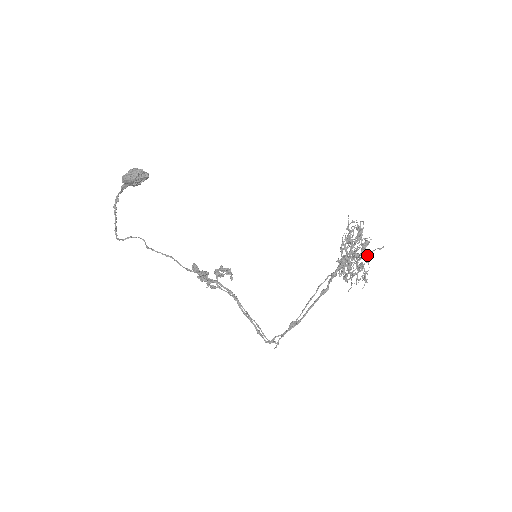
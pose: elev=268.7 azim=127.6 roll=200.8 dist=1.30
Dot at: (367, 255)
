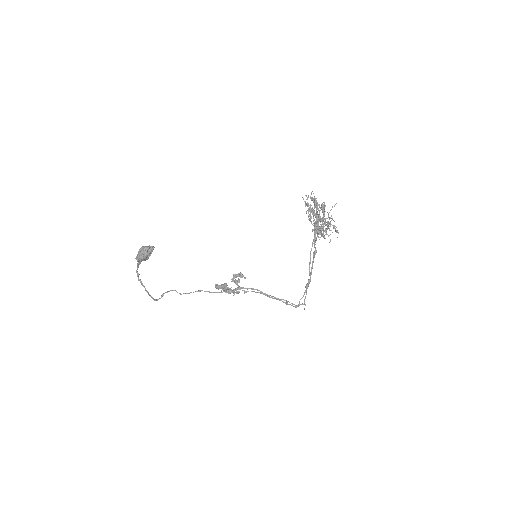
Dot at: (328, 214)
